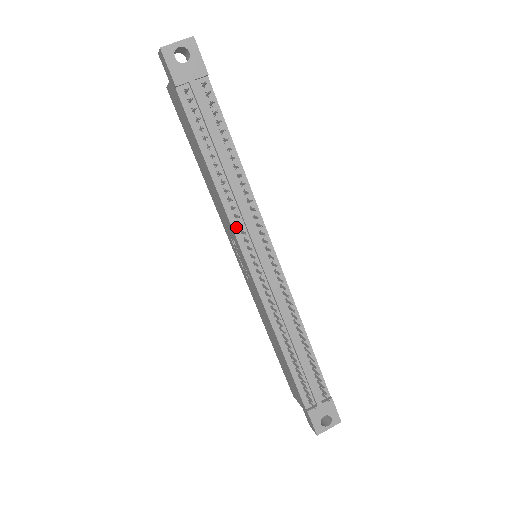
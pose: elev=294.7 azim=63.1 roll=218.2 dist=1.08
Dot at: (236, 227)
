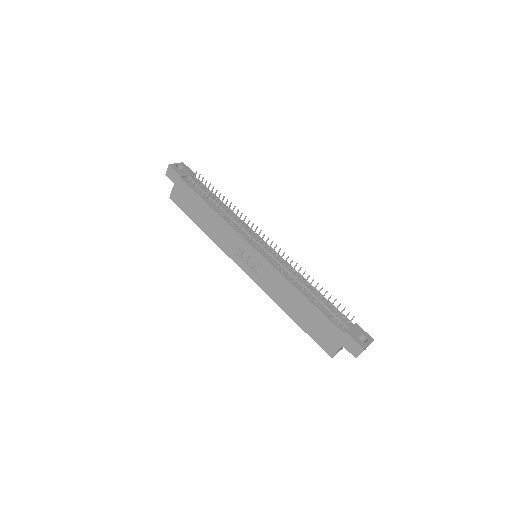
Dot at: (238, 231)
